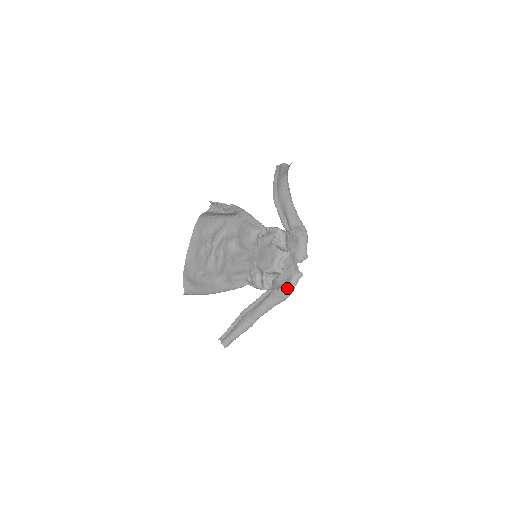
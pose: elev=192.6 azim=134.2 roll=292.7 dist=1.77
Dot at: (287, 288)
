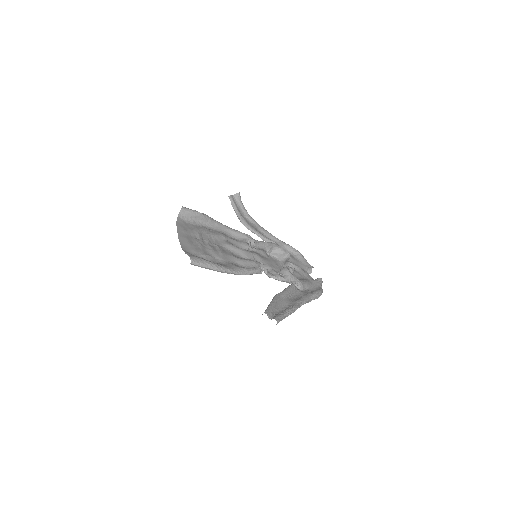
Dot at: (314, 290)
